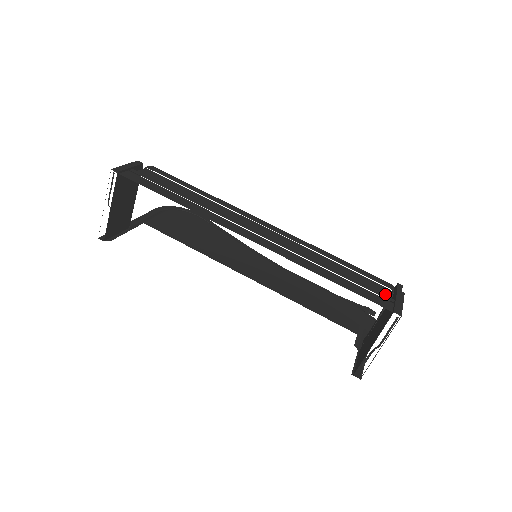
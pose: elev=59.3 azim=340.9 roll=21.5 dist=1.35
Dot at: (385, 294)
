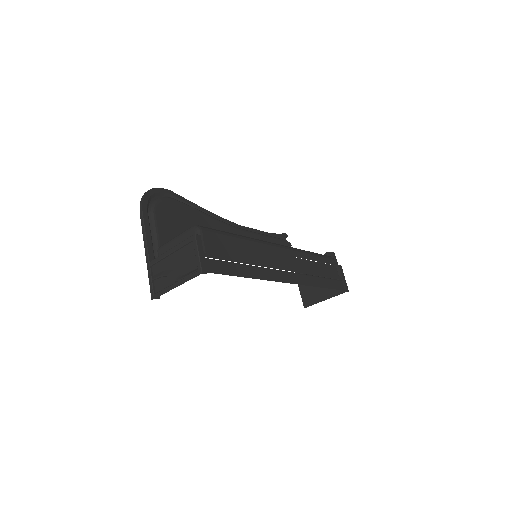
Dot at: (337, 274)
